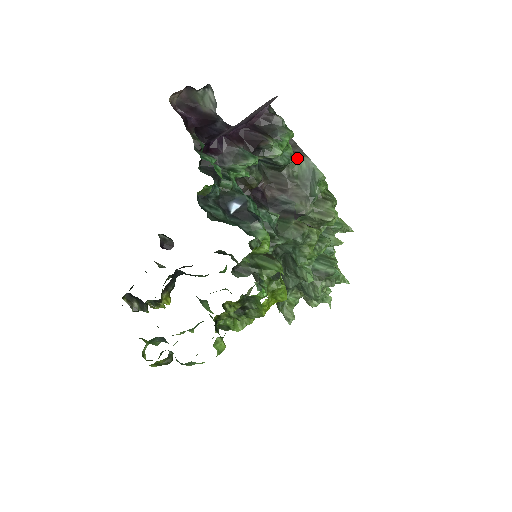
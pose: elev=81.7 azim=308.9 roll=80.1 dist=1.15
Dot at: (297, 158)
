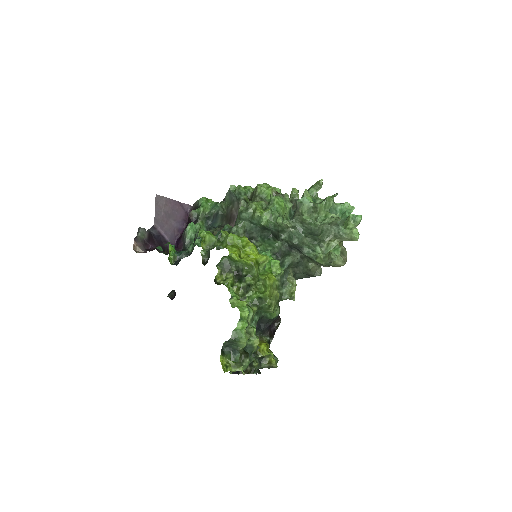
Dot at: (225, 201)
